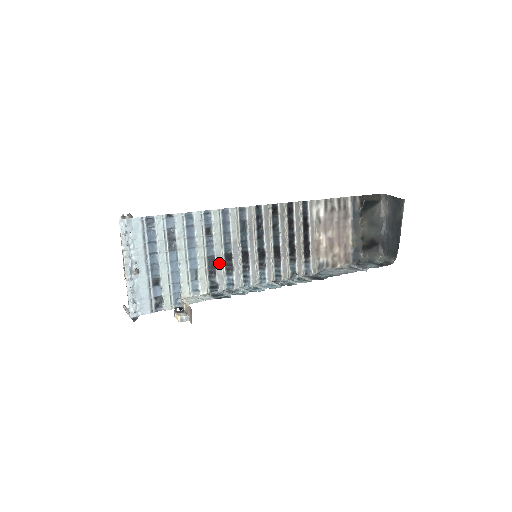
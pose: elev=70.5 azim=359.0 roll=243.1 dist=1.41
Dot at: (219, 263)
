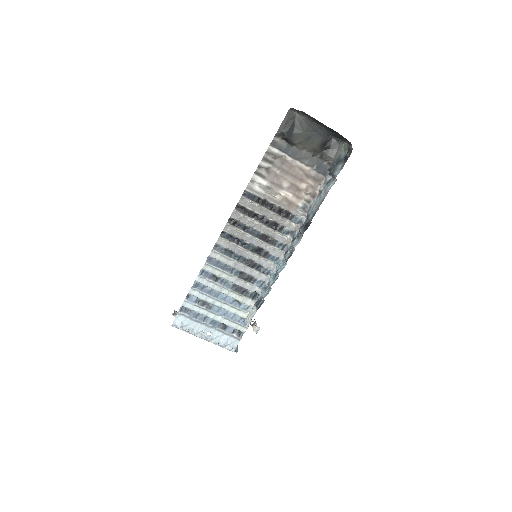
Dot at: (241, 284)
